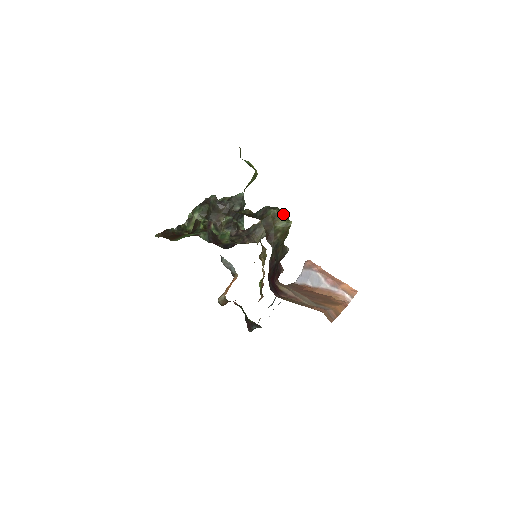
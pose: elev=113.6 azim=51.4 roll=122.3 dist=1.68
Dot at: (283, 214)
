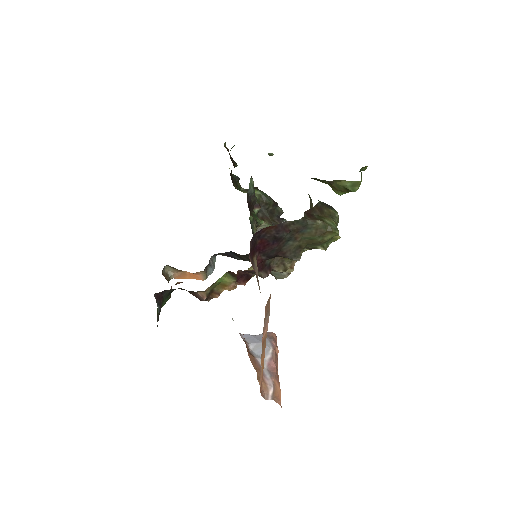
Dot at: occluded
